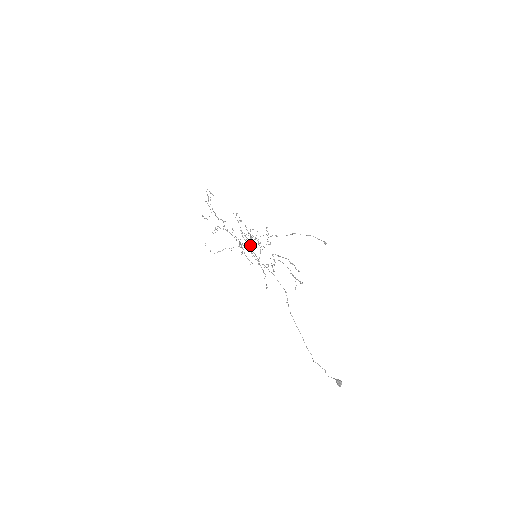
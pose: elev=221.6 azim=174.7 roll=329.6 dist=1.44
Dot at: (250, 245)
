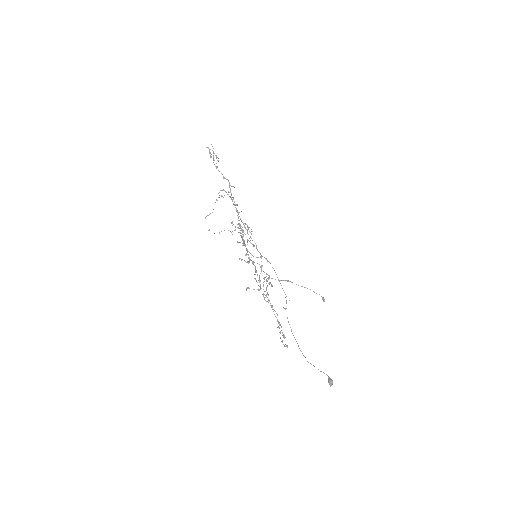
Dot at: (247, 252)
